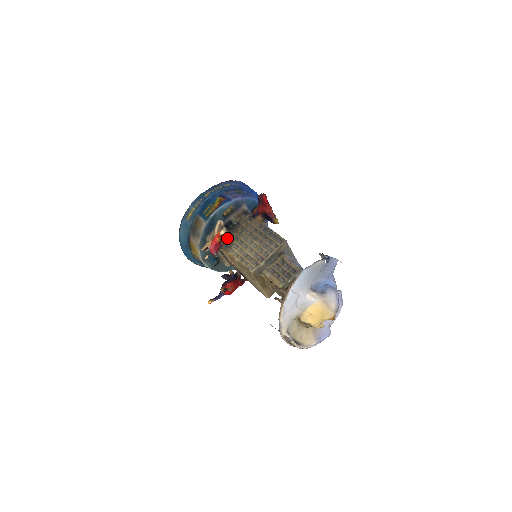
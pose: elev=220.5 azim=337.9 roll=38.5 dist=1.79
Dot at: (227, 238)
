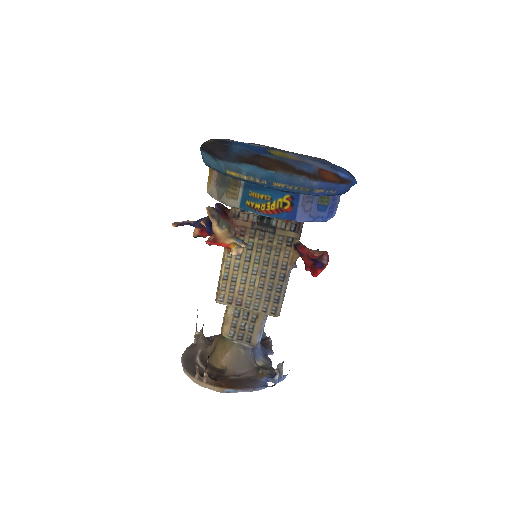
Dot at: (245, 230)
